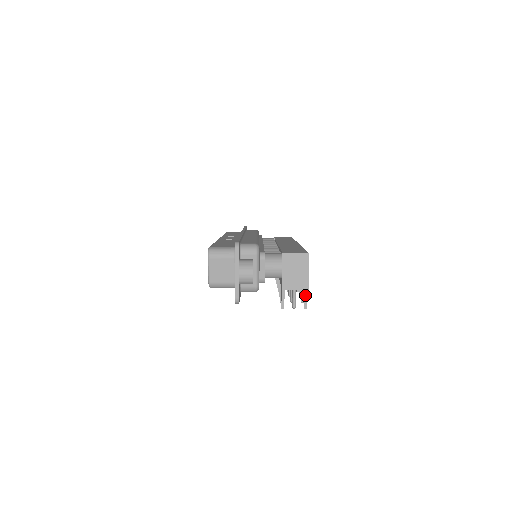
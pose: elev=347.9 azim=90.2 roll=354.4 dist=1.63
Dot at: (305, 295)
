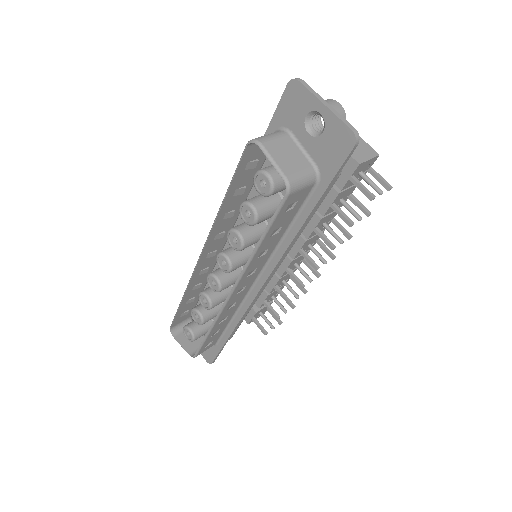
Dot at: (377, 175)
